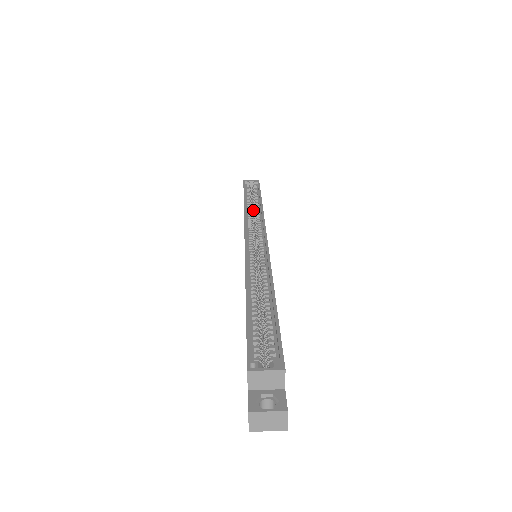
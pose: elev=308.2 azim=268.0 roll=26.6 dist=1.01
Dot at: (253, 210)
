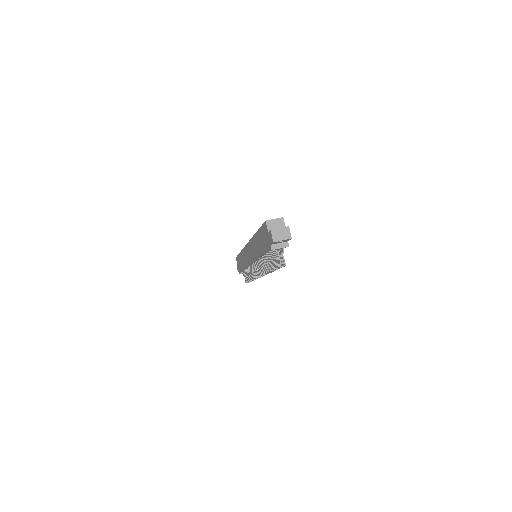
Dot at: occluded
